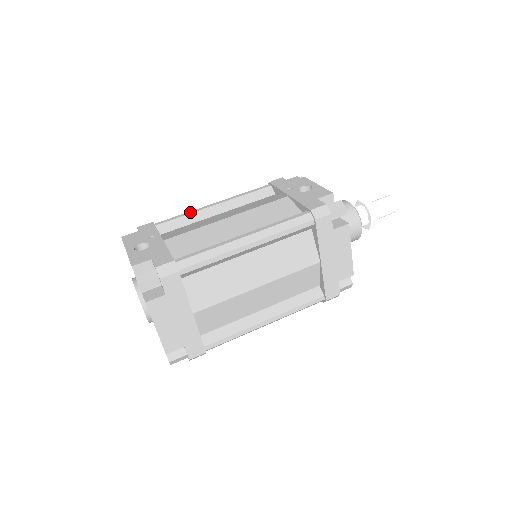
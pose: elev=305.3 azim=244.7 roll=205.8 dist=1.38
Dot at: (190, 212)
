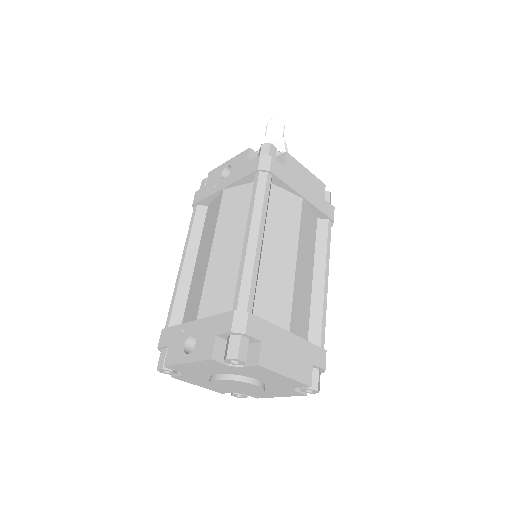
Dot at: (175, 289)
